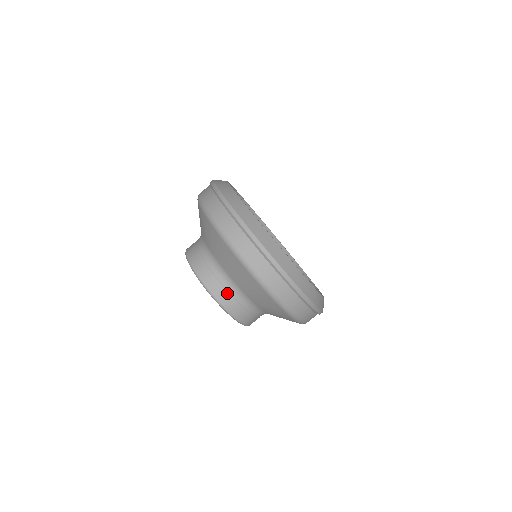
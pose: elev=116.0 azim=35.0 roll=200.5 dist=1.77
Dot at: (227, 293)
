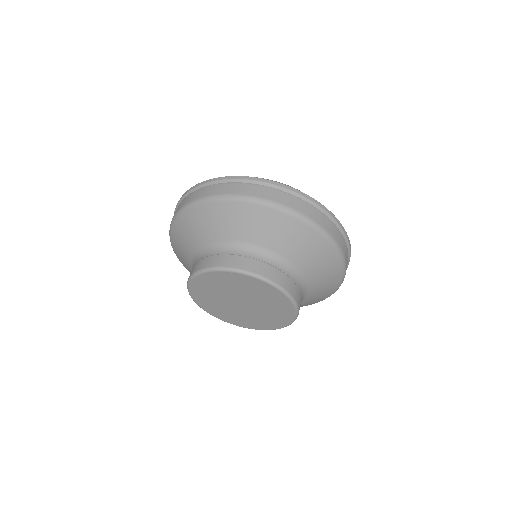
Dot at: (273, 268)
